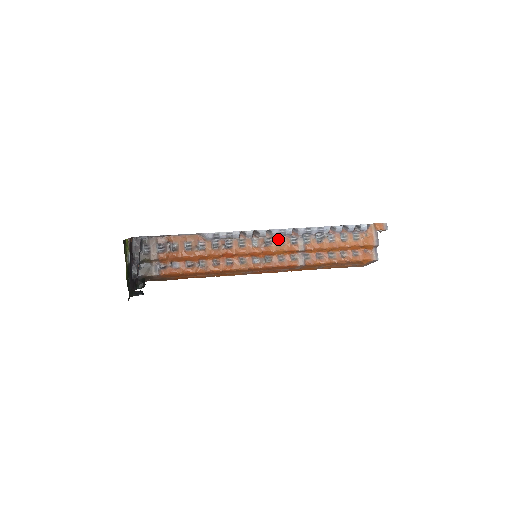
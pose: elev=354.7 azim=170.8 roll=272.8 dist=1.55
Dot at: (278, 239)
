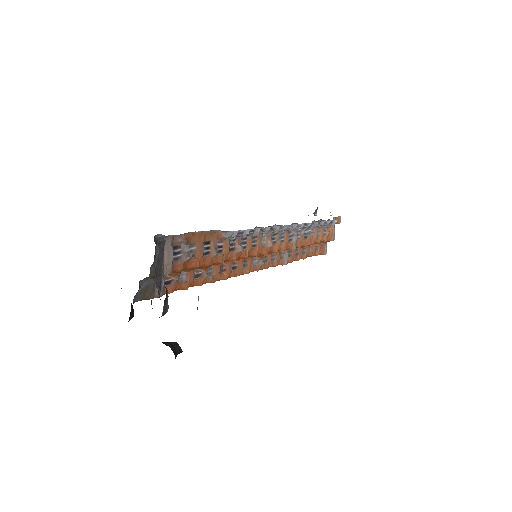
Dot at: (280, 235)
